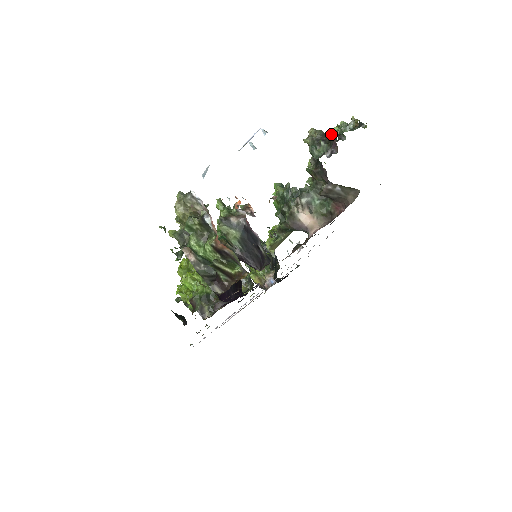
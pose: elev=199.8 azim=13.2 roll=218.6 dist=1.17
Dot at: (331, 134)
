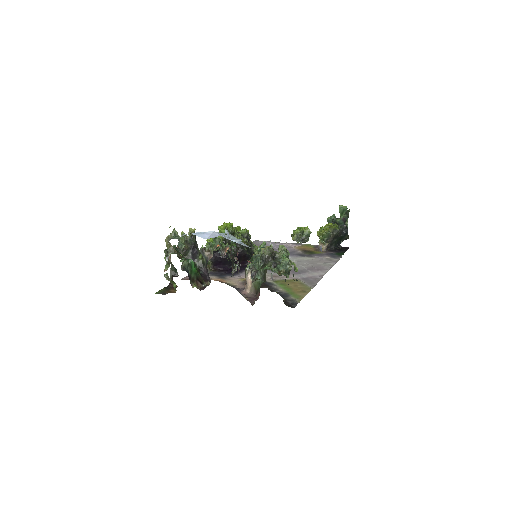
Dot at: (273, 261)
